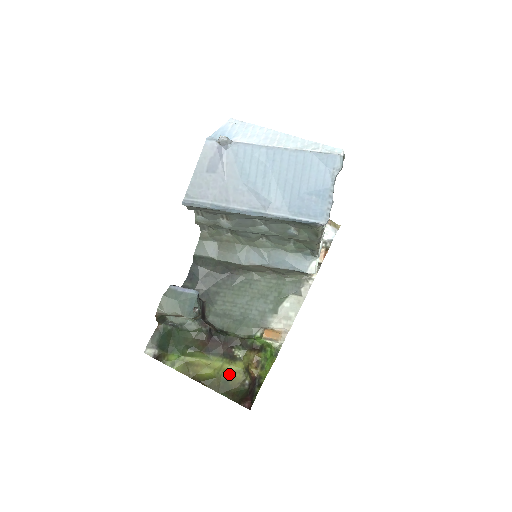
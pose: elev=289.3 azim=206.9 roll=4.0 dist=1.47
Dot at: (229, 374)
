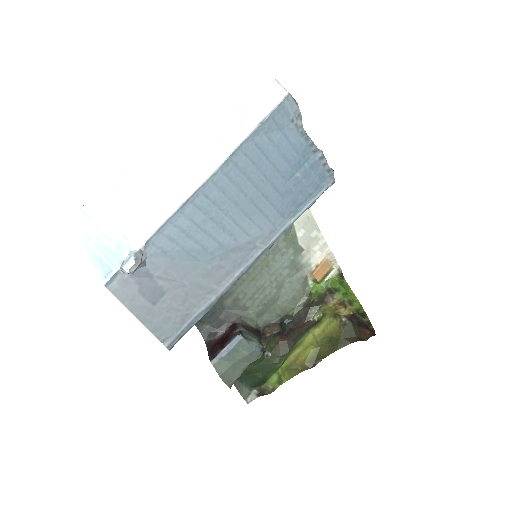
Dot at: (326, 333)
